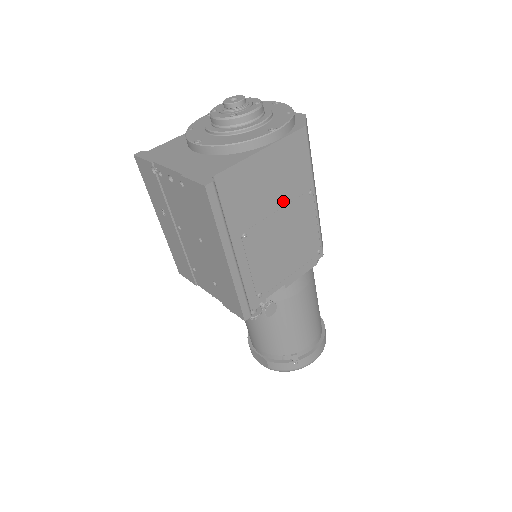
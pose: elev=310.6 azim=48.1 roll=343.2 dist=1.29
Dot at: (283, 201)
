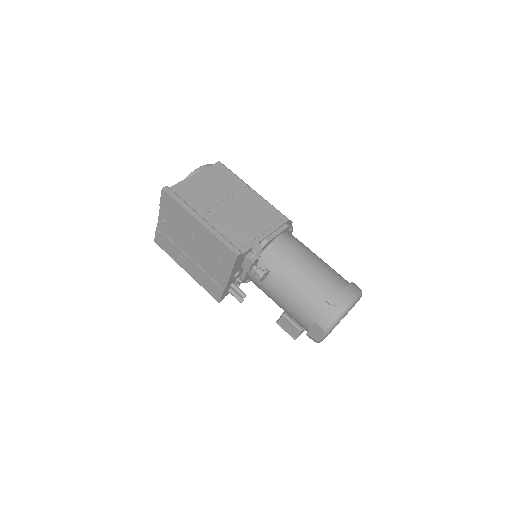
Dot at: (227, 194)
